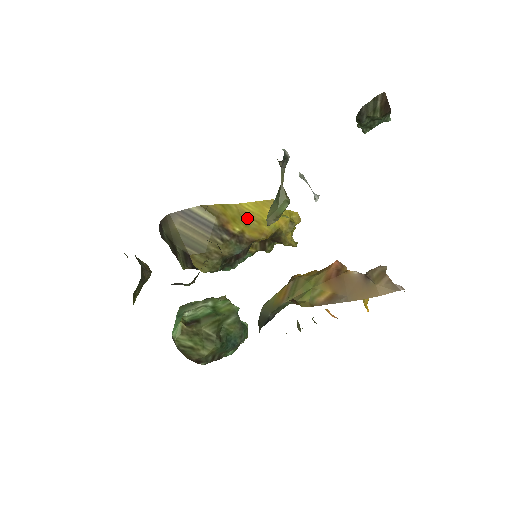
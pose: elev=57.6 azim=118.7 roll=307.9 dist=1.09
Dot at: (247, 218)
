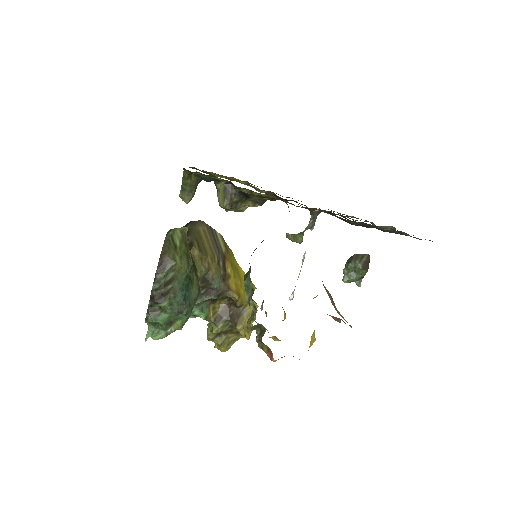
Dot at: (237, 275)
